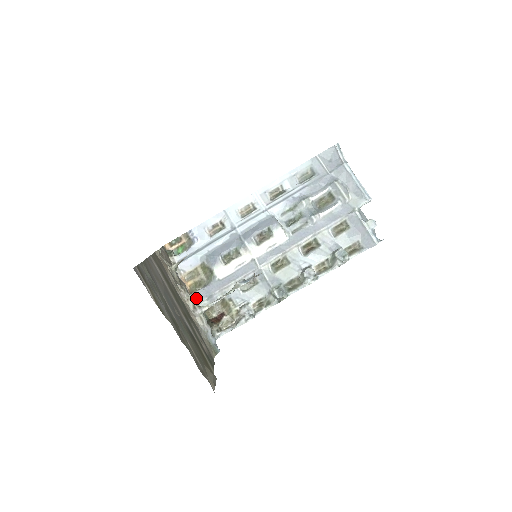
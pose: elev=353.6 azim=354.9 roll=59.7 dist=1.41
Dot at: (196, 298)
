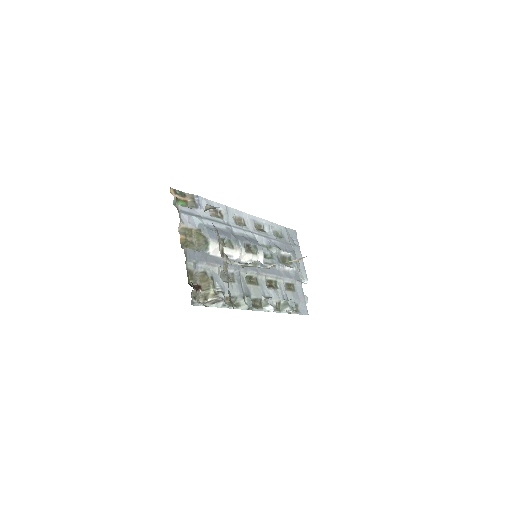
Dot at: (186, 253)
